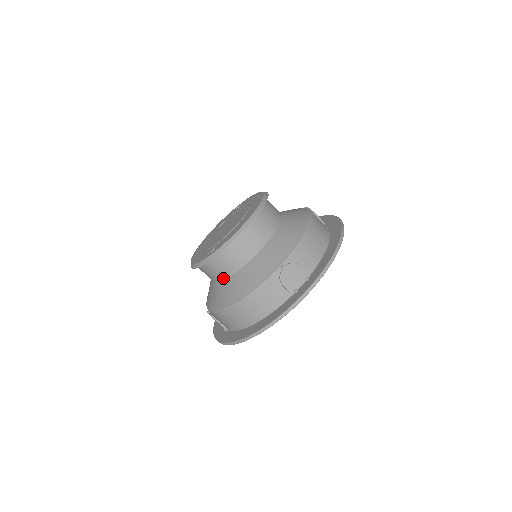
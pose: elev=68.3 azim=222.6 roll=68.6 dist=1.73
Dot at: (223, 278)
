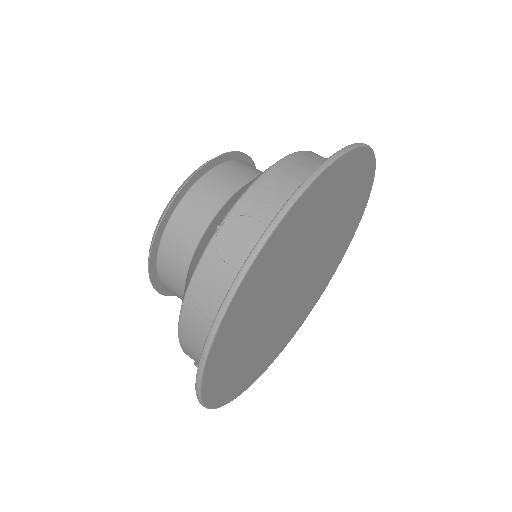
Dot at: occluded
